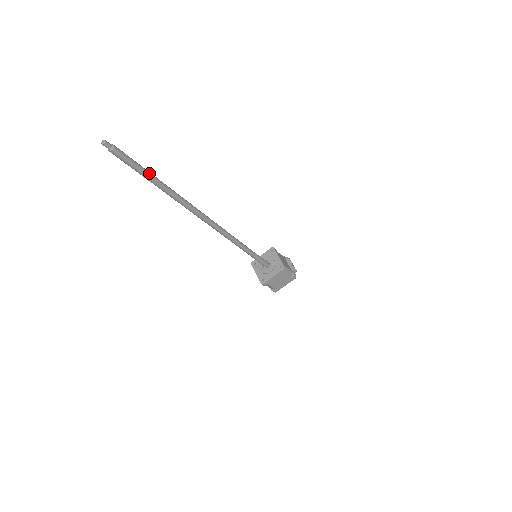
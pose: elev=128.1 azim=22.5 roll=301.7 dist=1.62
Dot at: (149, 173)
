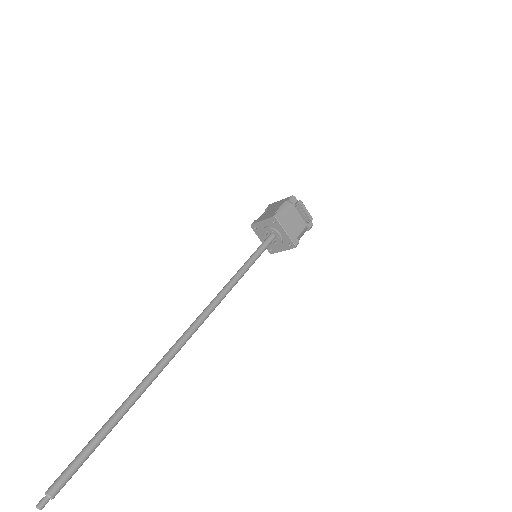
Dot at: (102, 439)
